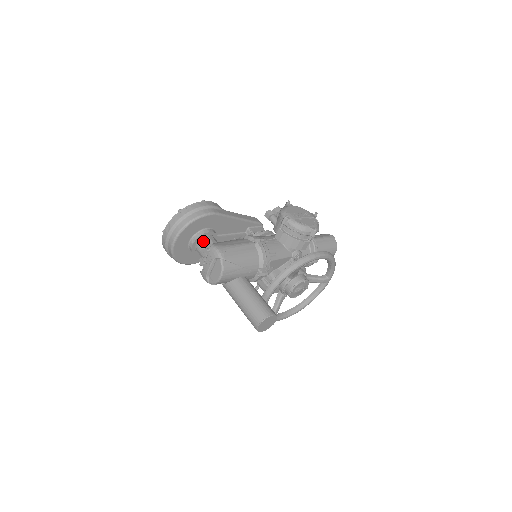
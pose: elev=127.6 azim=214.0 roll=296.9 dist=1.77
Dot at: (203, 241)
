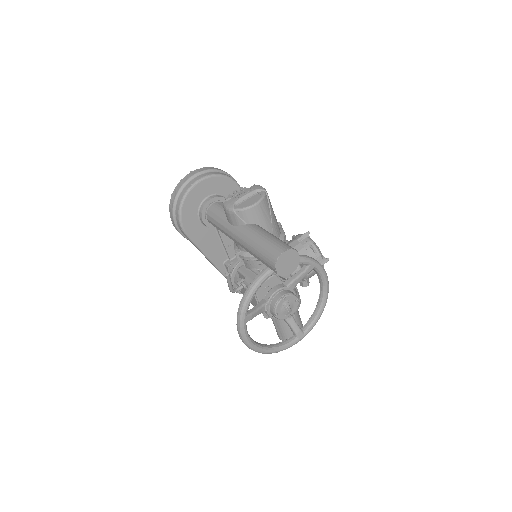
Dot at: occluded
